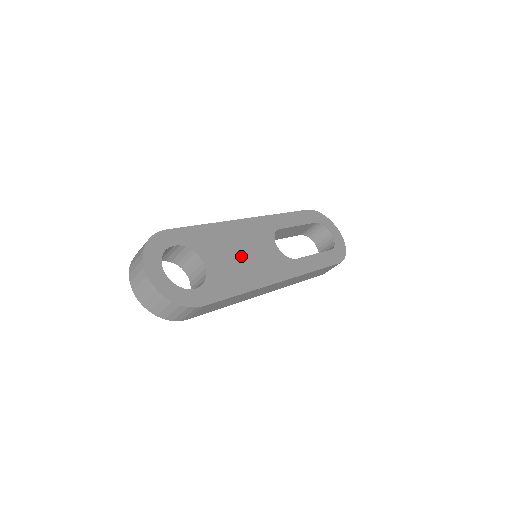
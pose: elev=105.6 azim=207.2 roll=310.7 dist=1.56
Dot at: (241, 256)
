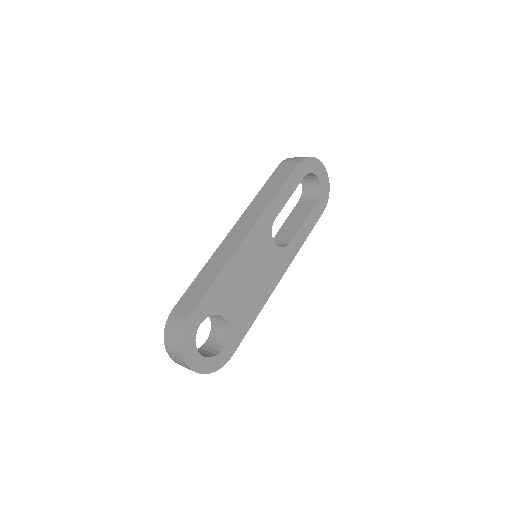
Dot at: (249, 283)
